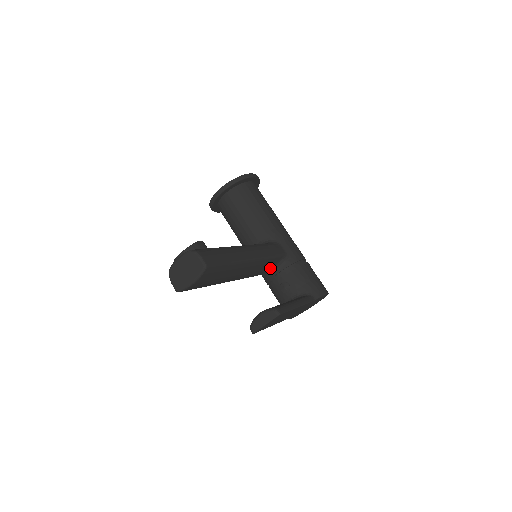
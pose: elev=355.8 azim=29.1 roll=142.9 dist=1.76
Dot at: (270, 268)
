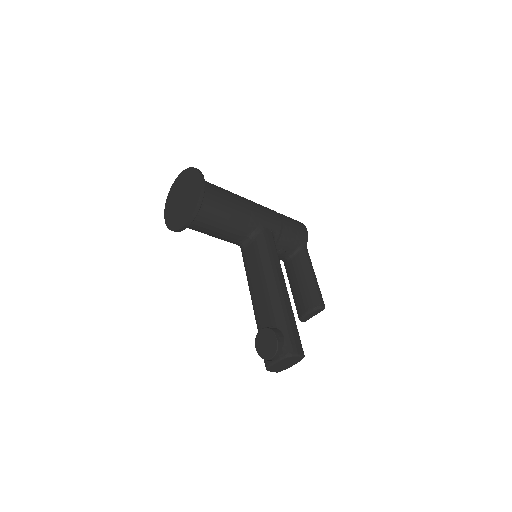
Dot at: occluded
